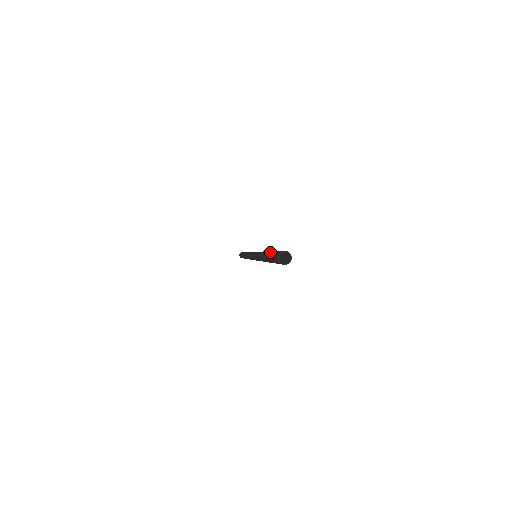
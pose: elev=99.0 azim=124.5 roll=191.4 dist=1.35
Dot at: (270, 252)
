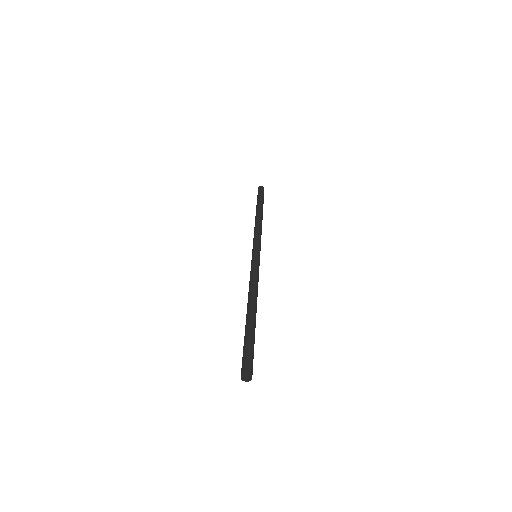
Dot at: (252, 331)
